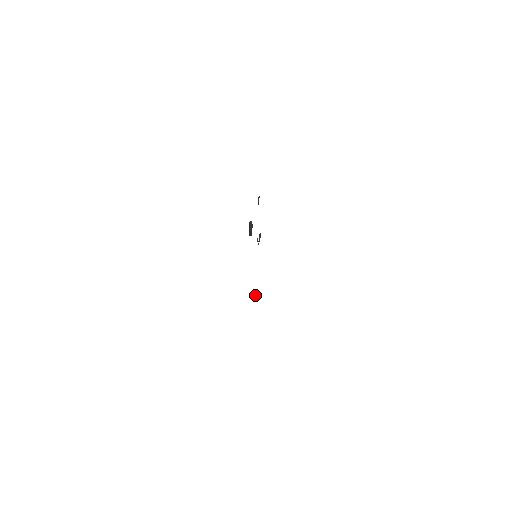
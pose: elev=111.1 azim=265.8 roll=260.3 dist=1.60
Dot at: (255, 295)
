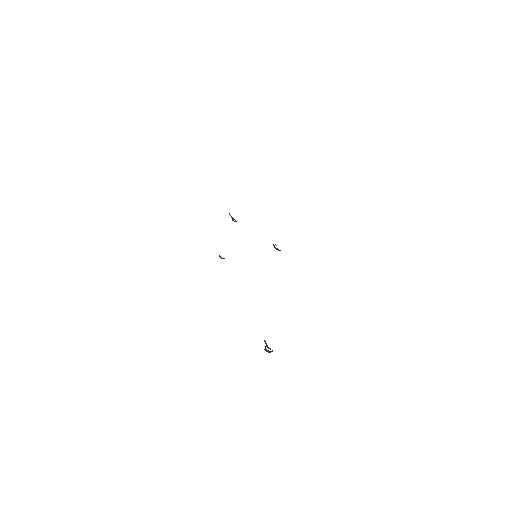
Dot at: (278, 250)
